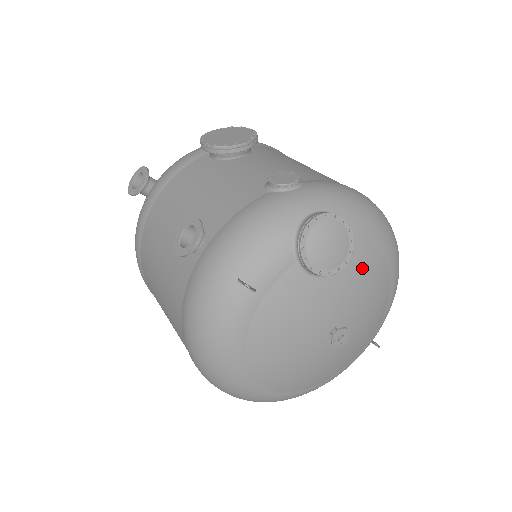
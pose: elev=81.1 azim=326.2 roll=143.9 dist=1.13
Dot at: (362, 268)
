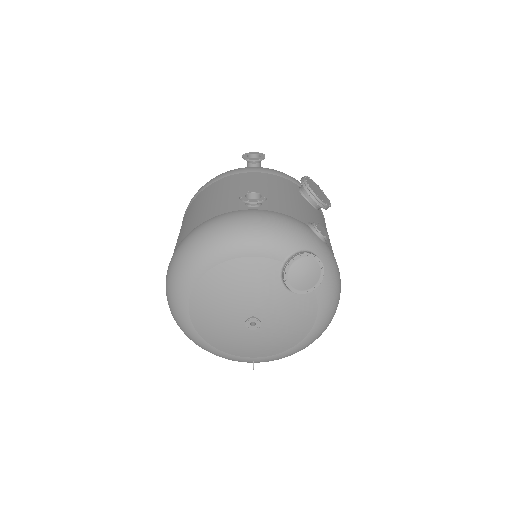
Dot at: (301, 309)
